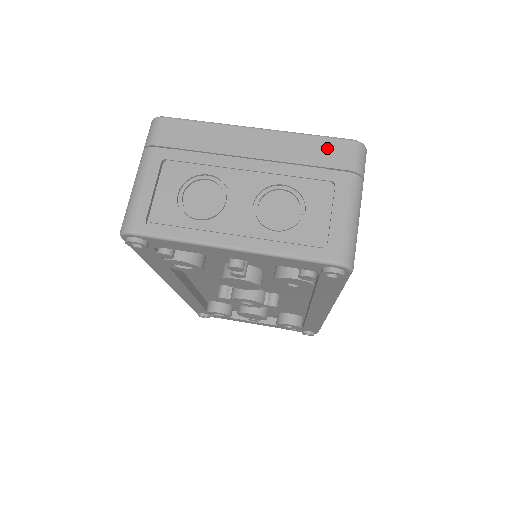
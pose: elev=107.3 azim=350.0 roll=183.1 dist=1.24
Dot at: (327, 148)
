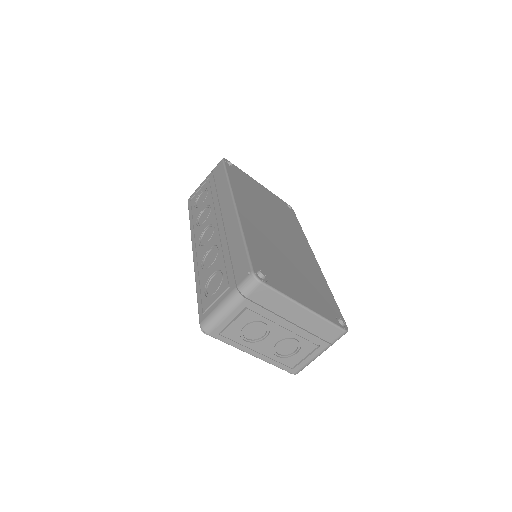
Dot at: (330, 331)
